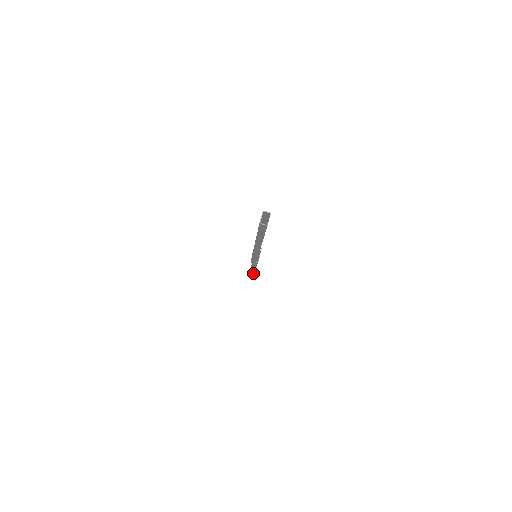
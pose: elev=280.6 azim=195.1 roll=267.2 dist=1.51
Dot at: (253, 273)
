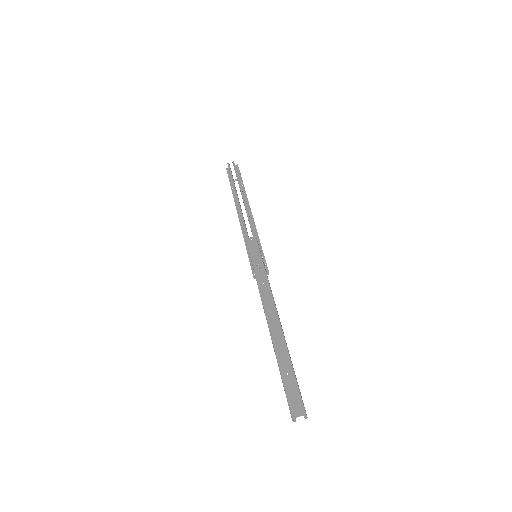
Dot at: occluded
